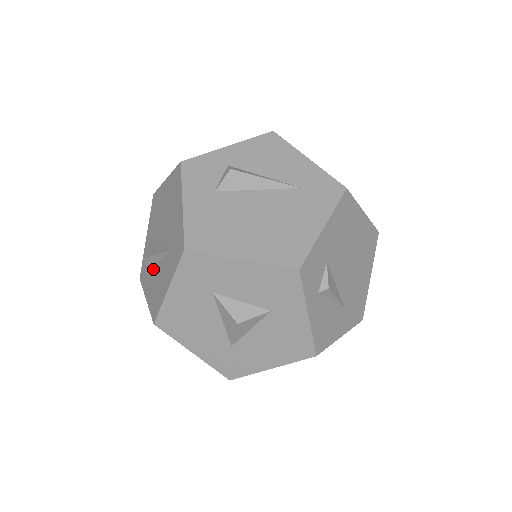
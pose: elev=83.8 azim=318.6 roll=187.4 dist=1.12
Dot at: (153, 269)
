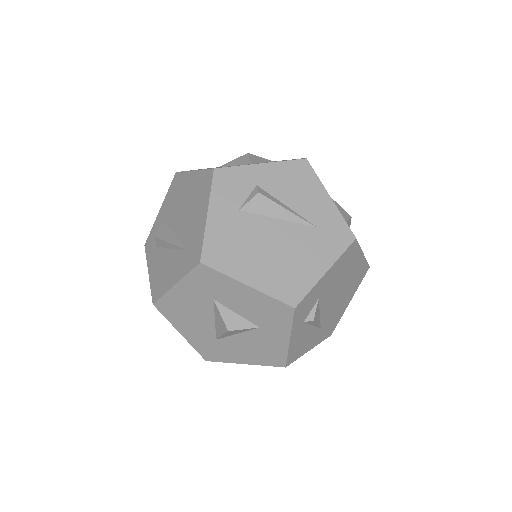
Dot at: (162, 250)
